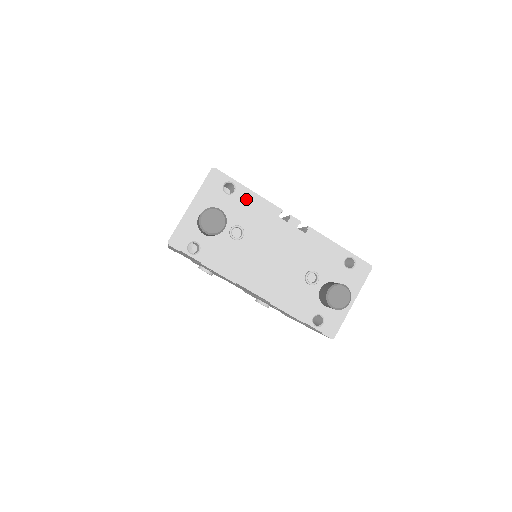
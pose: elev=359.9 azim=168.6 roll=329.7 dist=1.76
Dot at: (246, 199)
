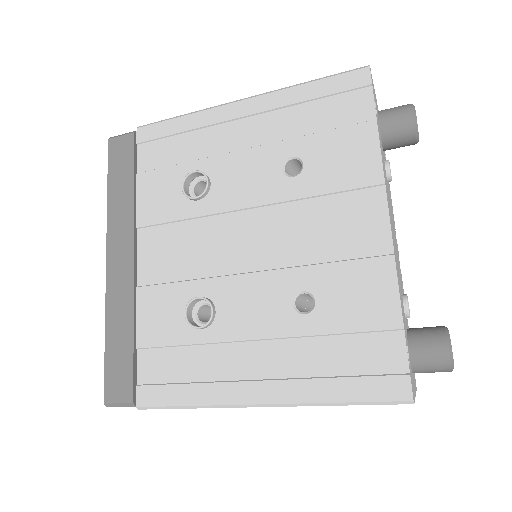
Dot at: occluded
